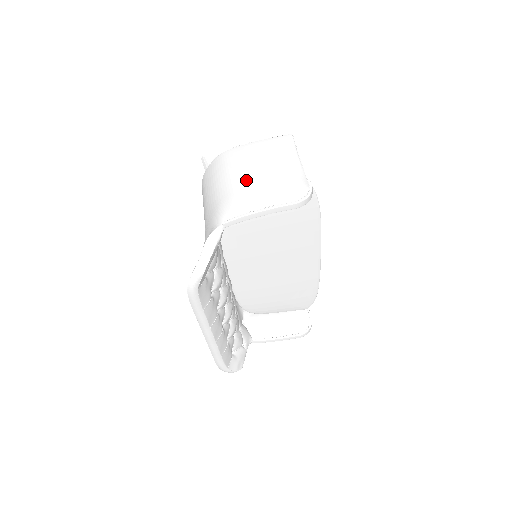
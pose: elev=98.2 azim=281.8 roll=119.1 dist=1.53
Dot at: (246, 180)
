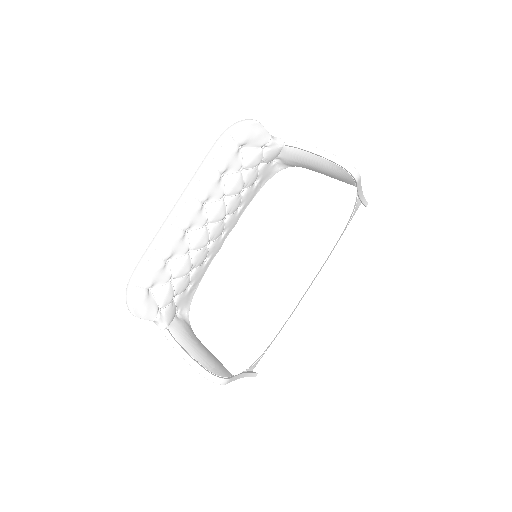
Dot at: occluded
